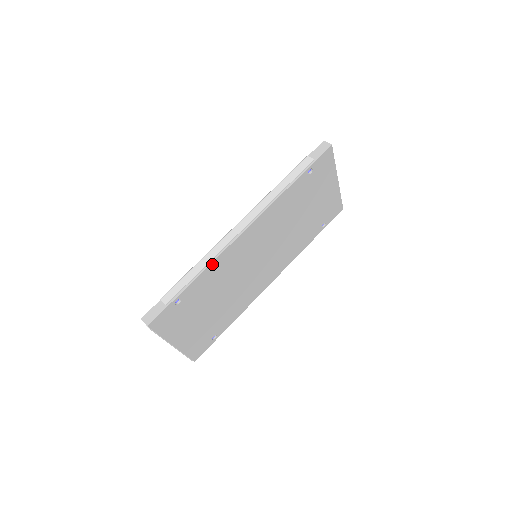
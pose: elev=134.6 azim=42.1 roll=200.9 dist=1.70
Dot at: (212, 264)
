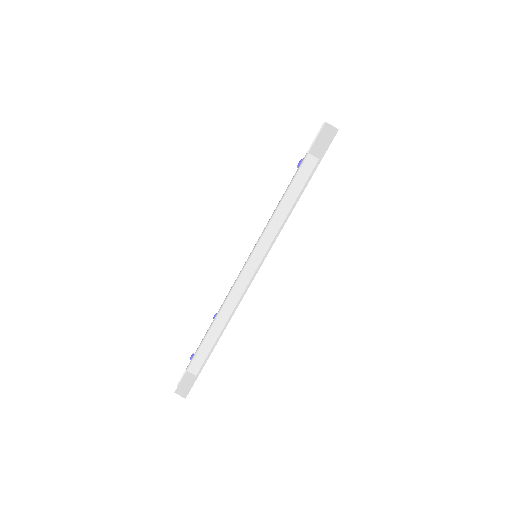
Dot at: (229, 320)
